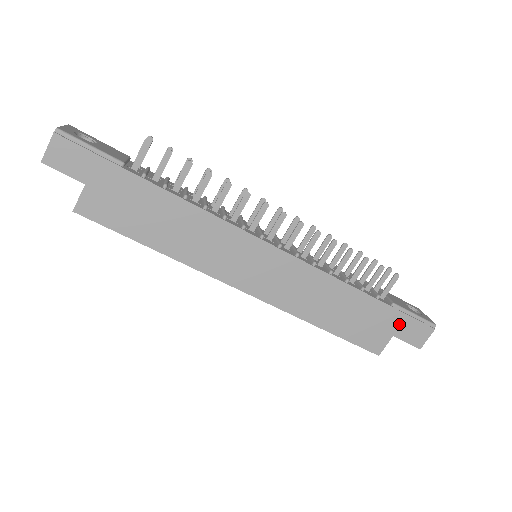
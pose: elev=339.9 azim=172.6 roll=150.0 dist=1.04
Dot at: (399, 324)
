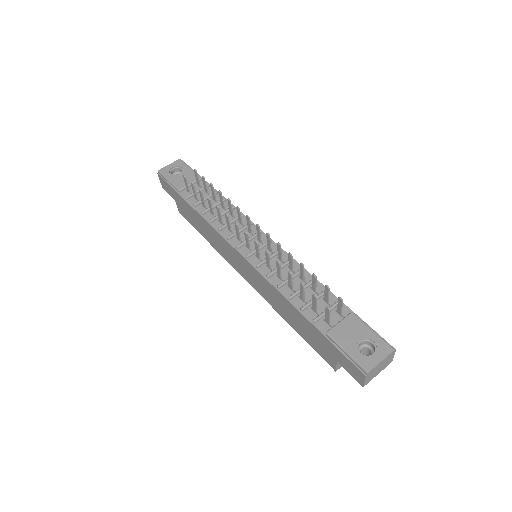
Dot at: (336, 353)
